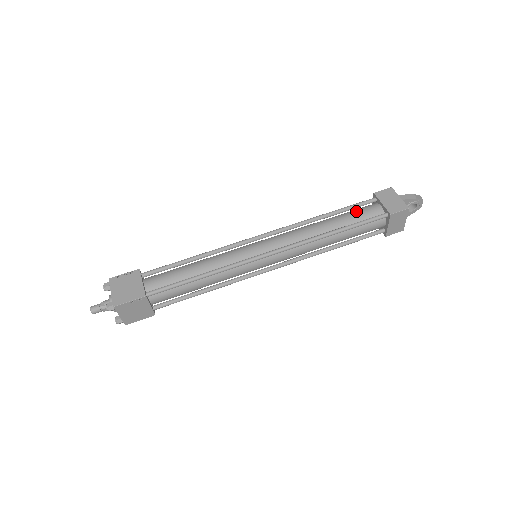
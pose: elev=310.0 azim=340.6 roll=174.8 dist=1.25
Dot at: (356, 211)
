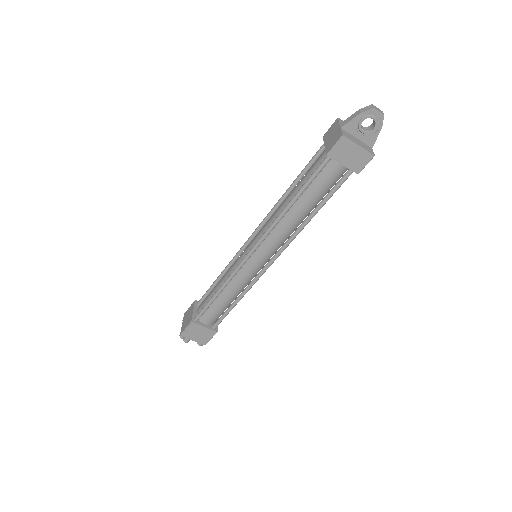
Dot at: (310, 168)
